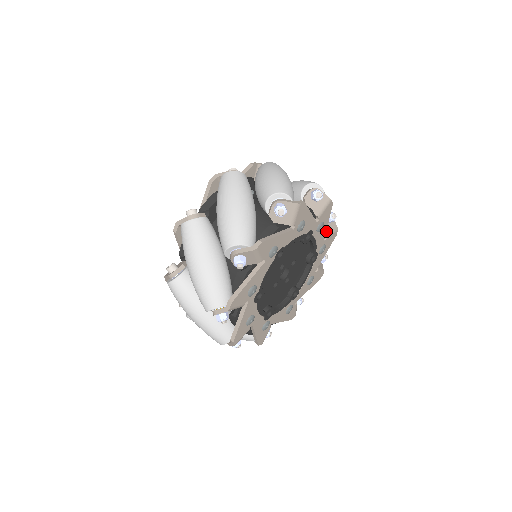
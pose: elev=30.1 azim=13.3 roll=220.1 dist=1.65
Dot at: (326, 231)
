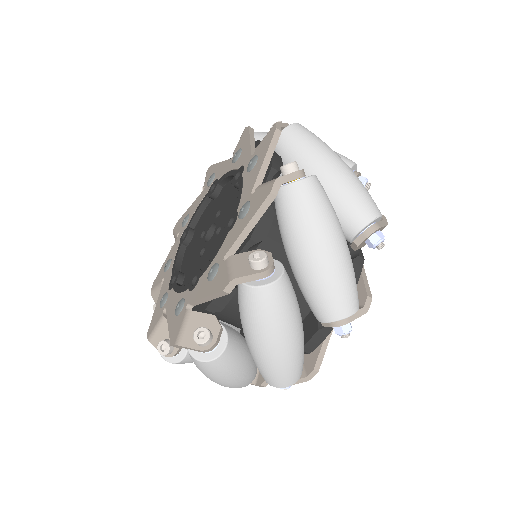
Dot at: occluded
